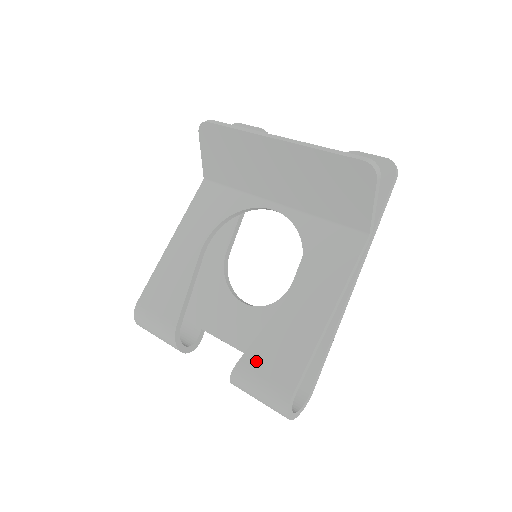
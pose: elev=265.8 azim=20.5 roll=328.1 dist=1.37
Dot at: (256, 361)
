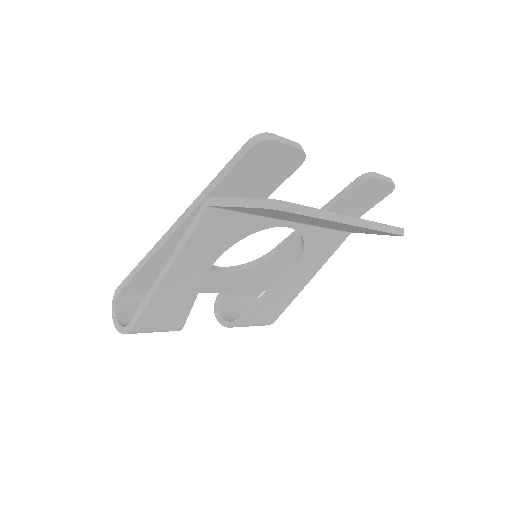
Dot at: (254, 319)
